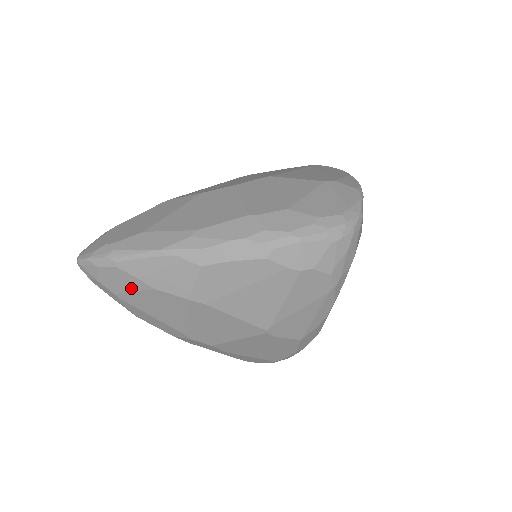
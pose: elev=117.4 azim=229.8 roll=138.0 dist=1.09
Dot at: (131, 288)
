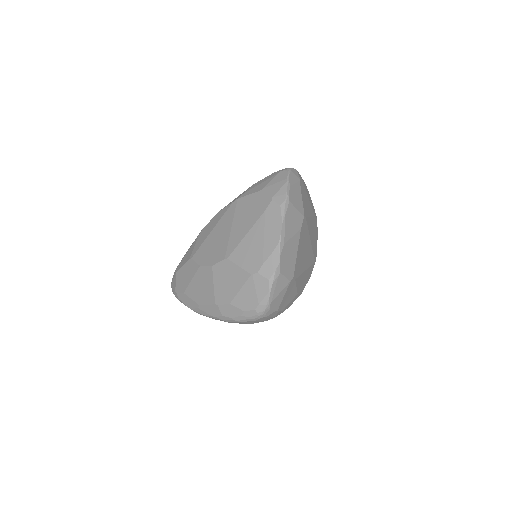
Dot at: occluded
